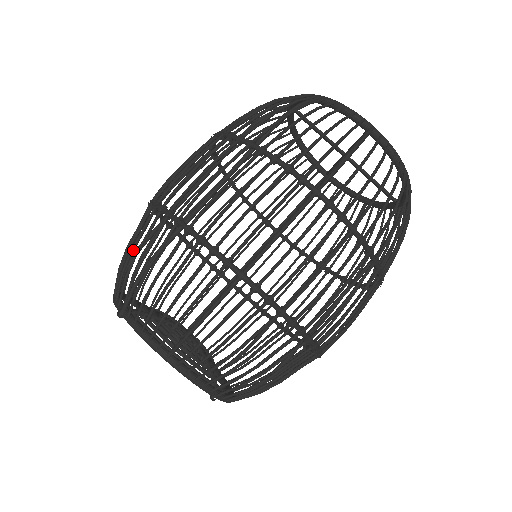
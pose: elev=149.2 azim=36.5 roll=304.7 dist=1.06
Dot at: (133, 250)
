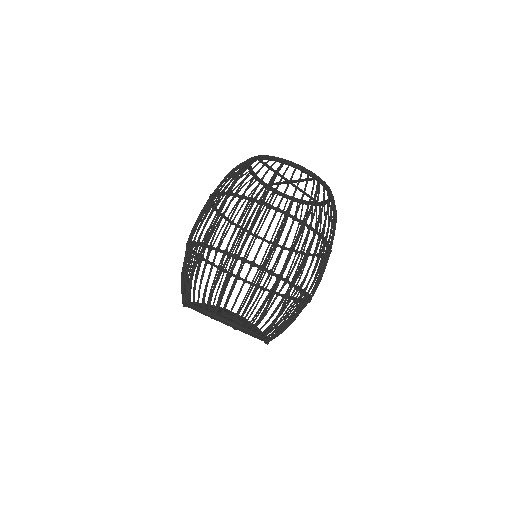
Dot at: occluded
